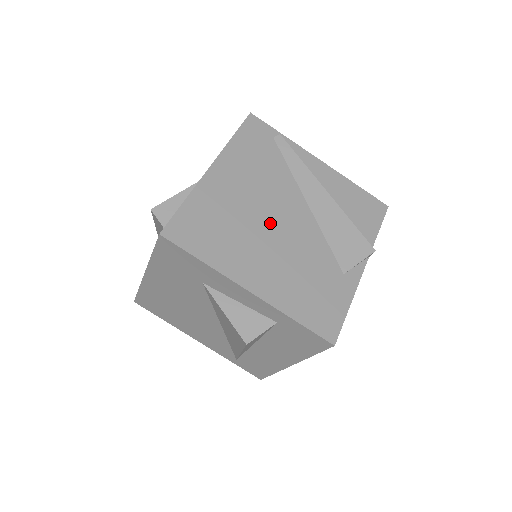
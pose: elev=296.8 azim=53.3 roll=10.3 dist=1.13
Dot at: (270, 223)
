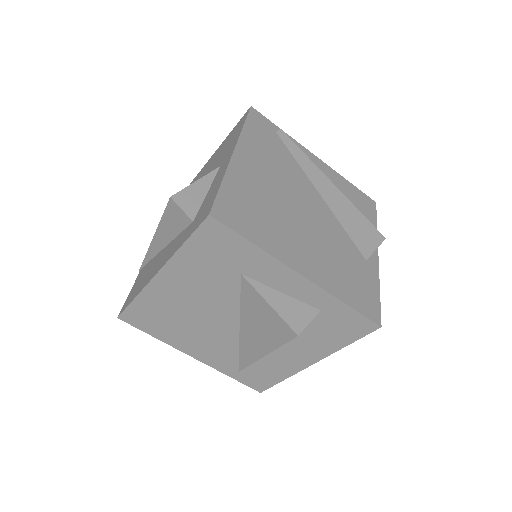
Dot at: (298, 210)
